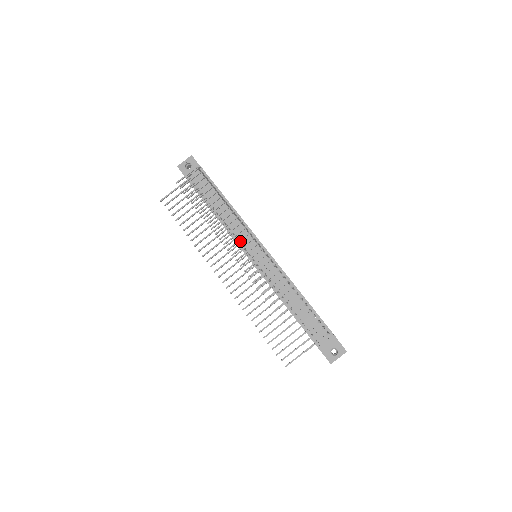
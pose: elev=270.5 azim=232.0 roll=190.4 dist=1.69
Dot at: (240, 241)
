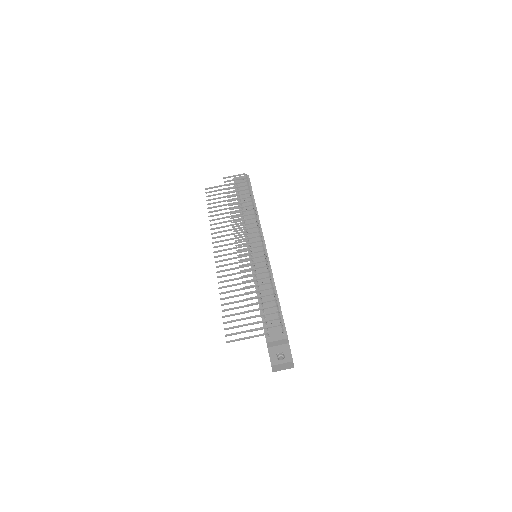
Dot at: occluded
